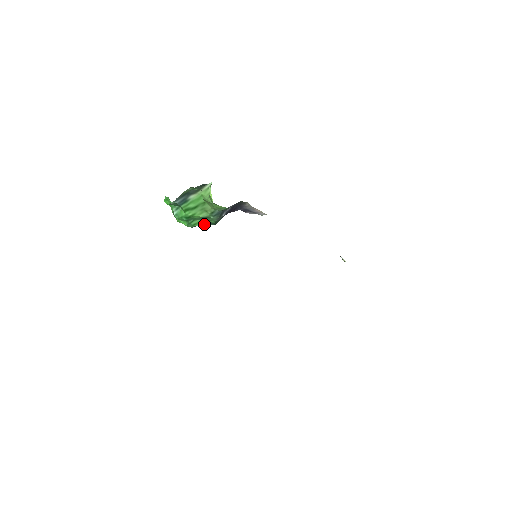
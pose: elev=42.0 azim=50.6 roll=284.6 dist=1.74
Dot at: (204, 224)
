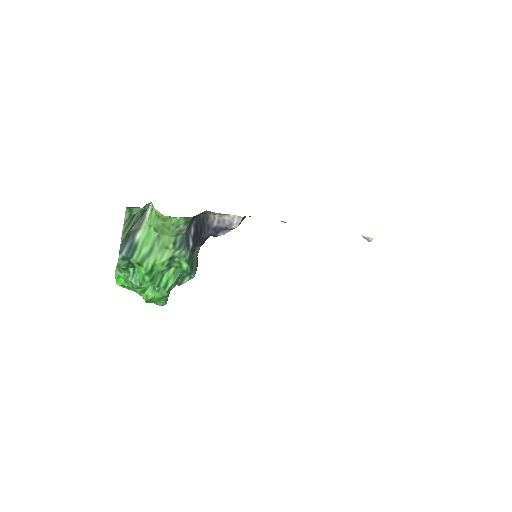
Dot at: (179, 282)
